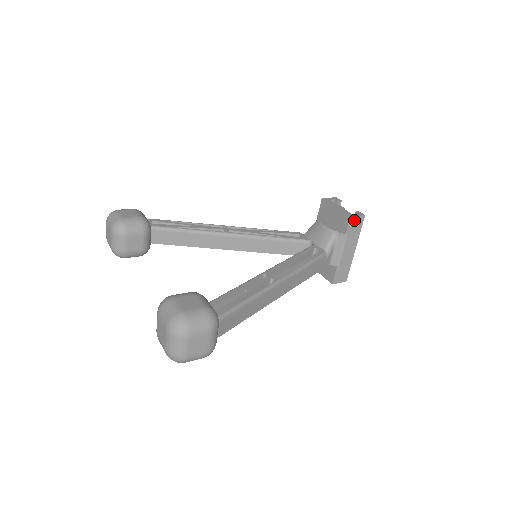
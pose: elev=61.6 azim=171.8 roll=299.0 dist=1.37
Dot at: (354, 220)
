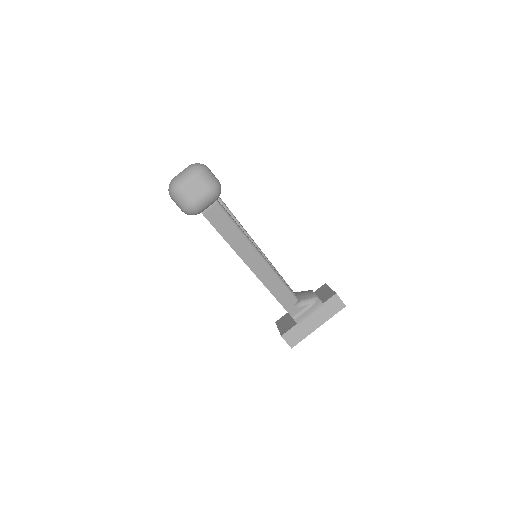
Dot at: (337, 300)
